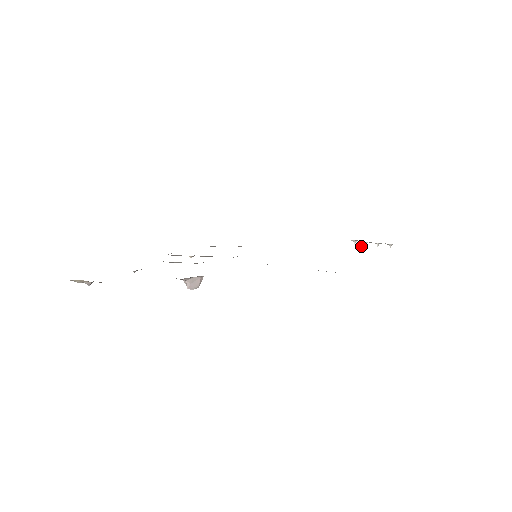
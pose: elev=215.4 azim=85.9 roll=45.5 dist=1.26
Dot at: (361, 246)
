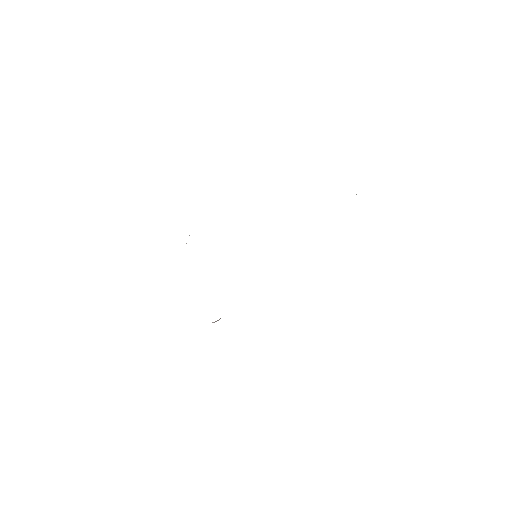
Dot at: occluded
